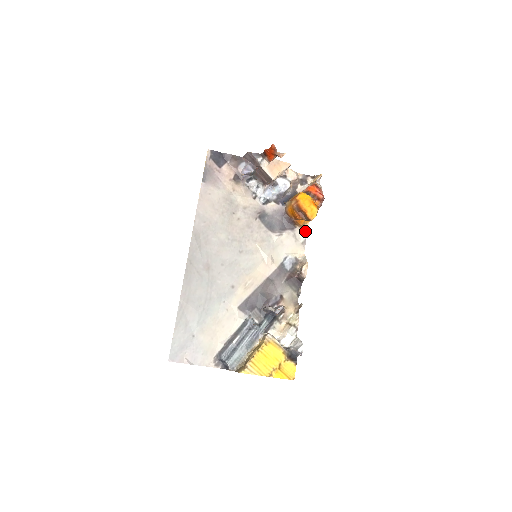
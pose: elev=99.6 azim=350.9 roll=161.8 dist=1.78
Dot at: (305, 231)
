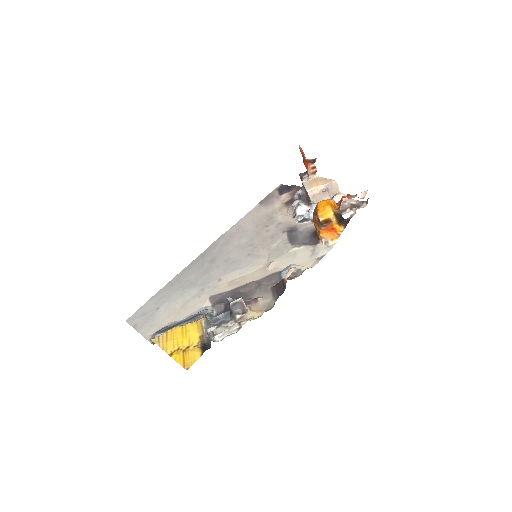
Dot at: (328, 248)
